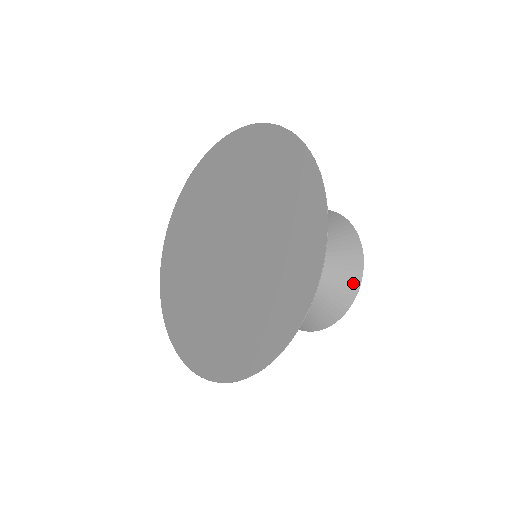
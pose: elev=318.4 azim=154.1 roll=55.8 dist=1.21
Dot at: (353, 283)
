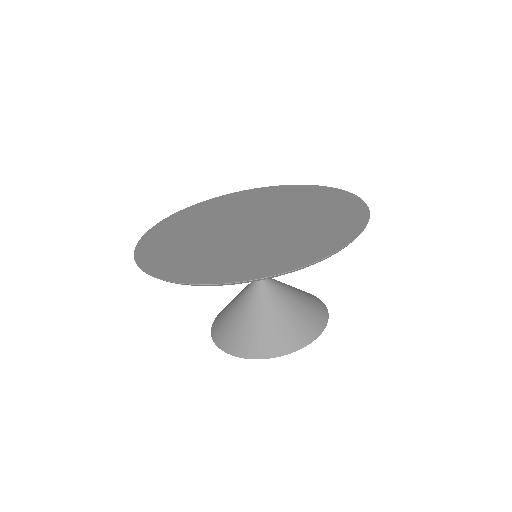
Dot at: (314, 331)
